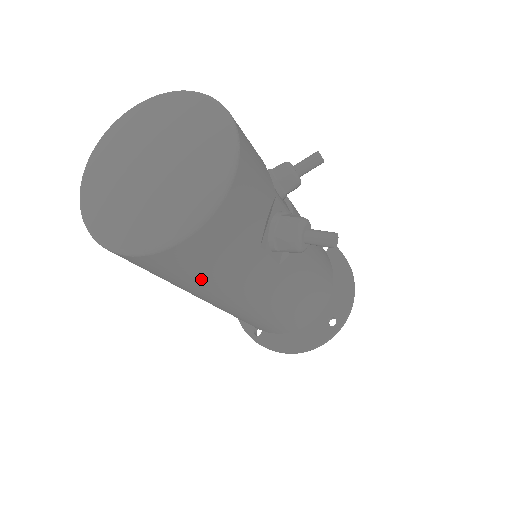
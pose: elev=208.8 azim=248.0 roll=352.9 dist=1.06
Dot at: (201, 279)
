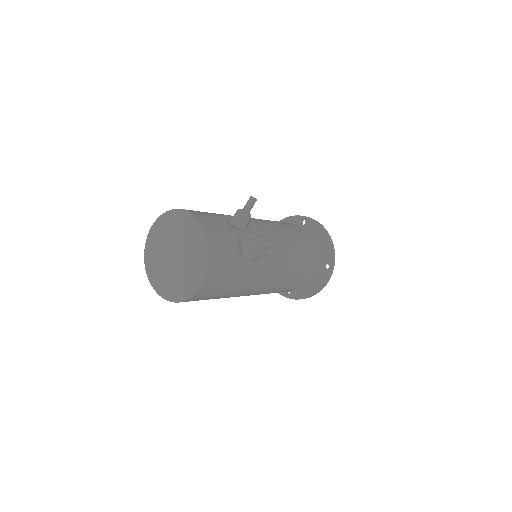
Dot at: (223, 293)
